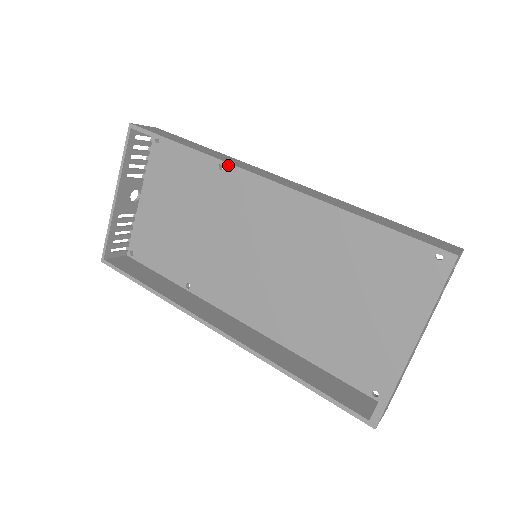
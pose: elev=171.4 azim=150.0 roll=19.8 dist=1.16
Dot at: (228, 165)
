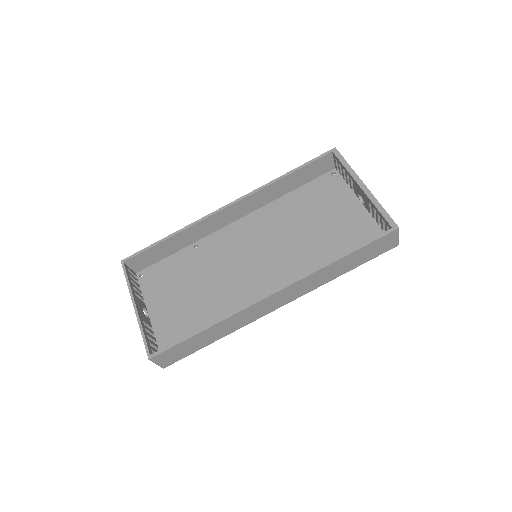
Dot at: (203, 218)
